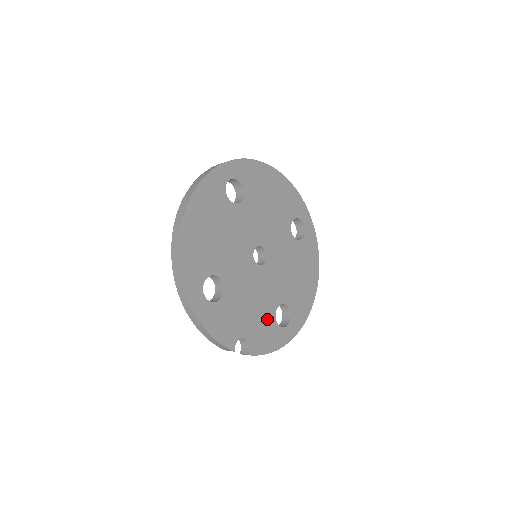
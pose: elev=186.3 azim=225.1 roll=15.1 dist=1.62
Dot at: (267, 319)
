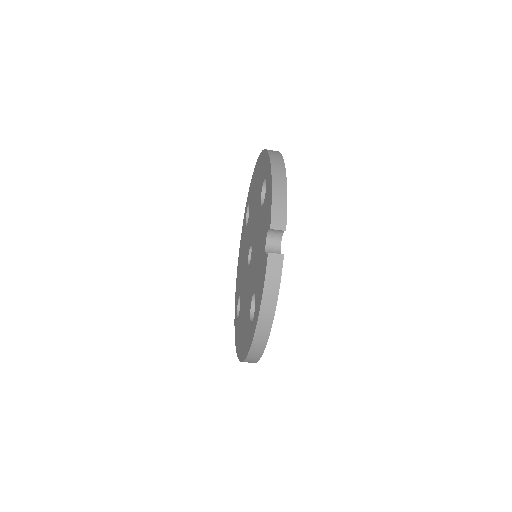
Dot at: occluded
